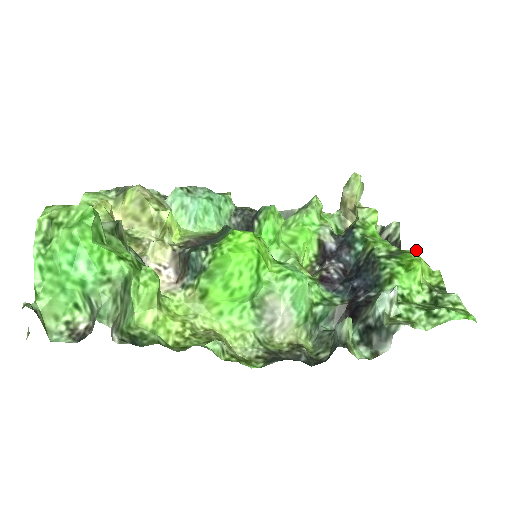
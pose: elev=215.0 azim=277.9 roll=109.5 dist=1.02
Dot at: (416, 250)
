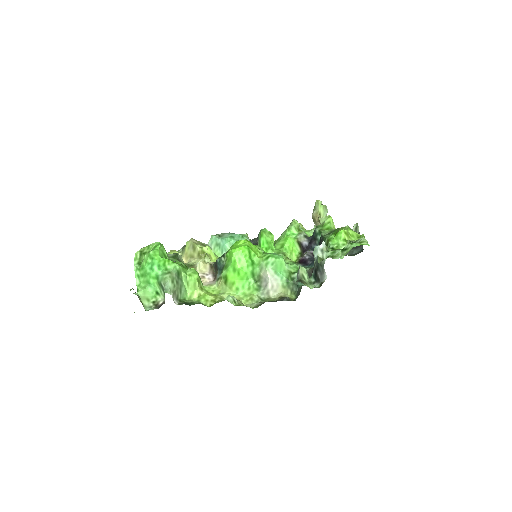
Dot at: (347, 226)
